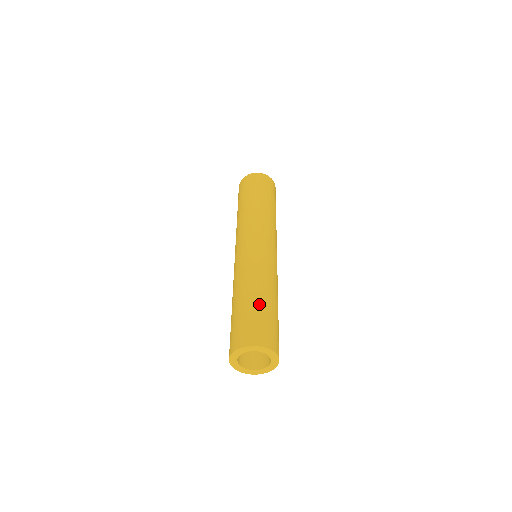
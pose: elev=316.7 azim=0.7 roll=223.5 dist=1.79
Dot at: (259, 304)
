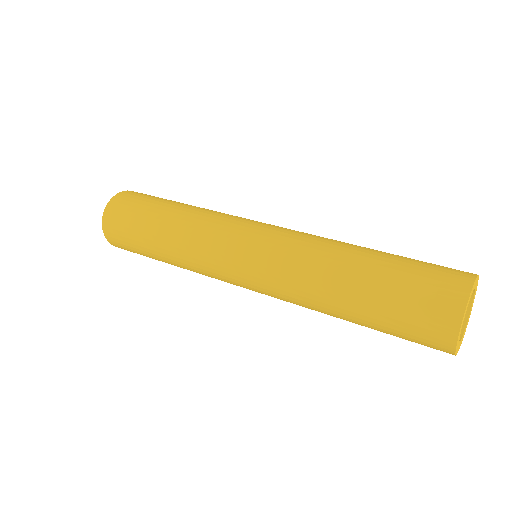
Dot at: occluded
